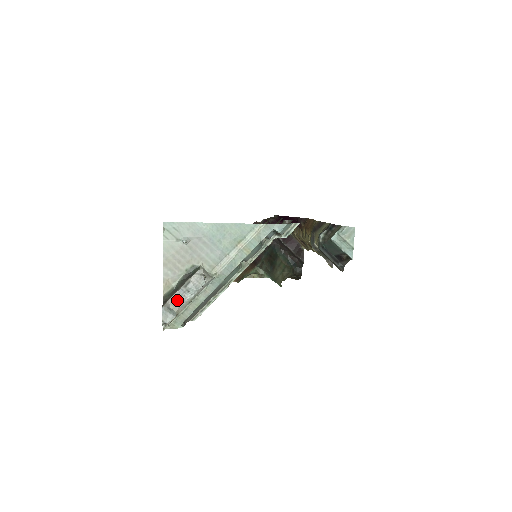
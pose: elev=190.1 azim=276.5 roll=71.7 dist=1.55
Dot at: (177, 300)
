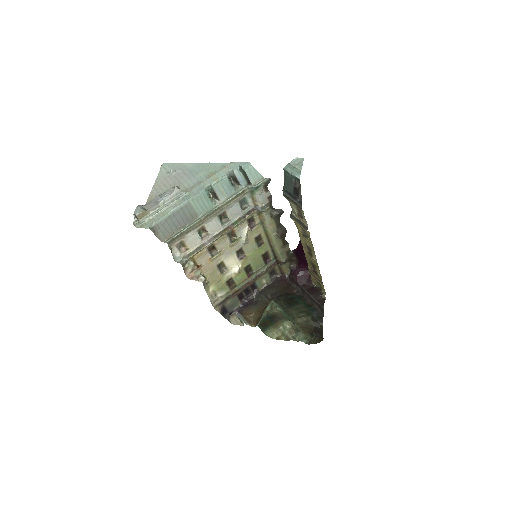
Dot at: (151, 204)
